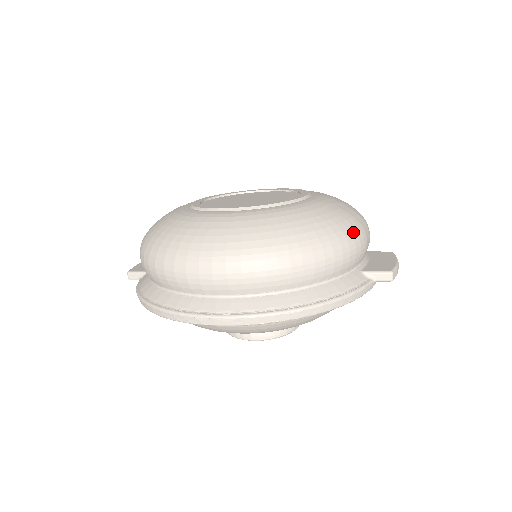
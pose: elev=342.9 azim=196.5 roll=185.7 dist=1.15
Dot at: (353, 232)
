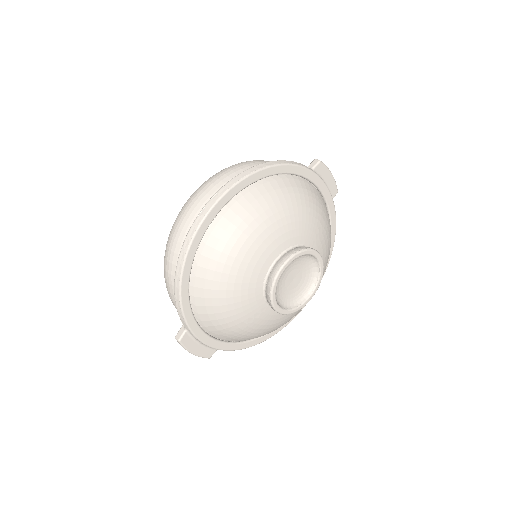
Dot at: occluded
